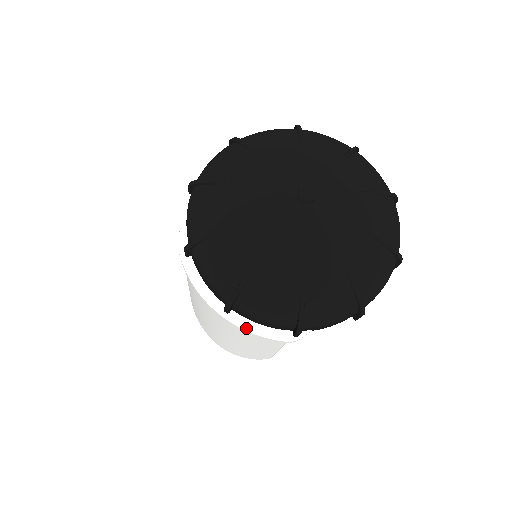
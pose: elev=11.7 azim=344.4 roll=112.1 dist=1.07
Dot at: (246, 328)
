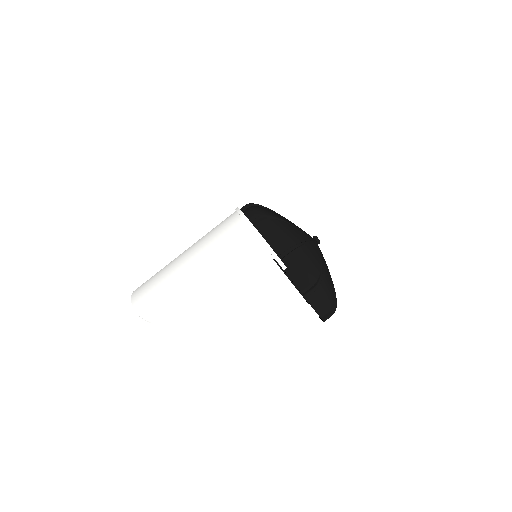
Dot at: (258, 232)
